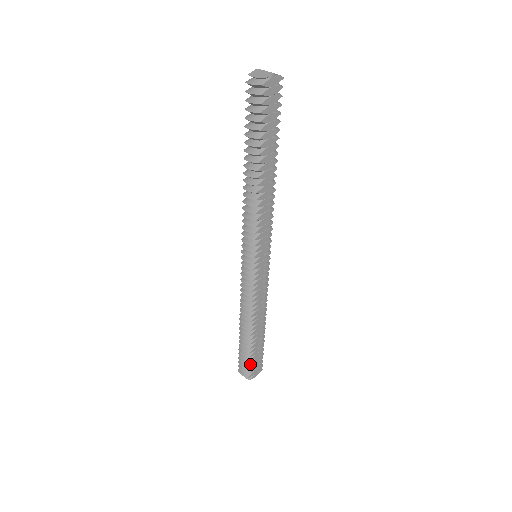
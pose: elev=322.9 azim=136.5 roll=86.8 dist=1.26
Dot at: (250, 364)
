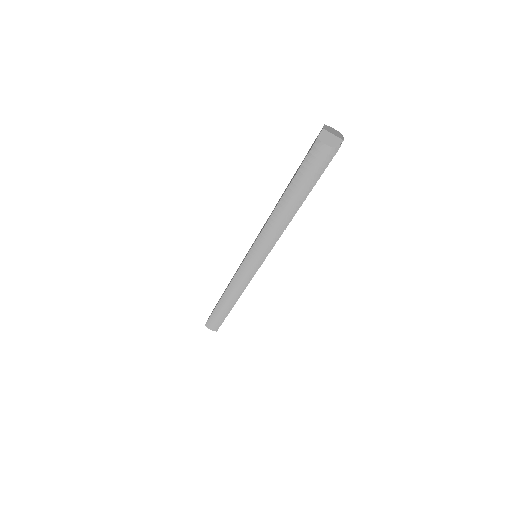
Dot at: occluded
